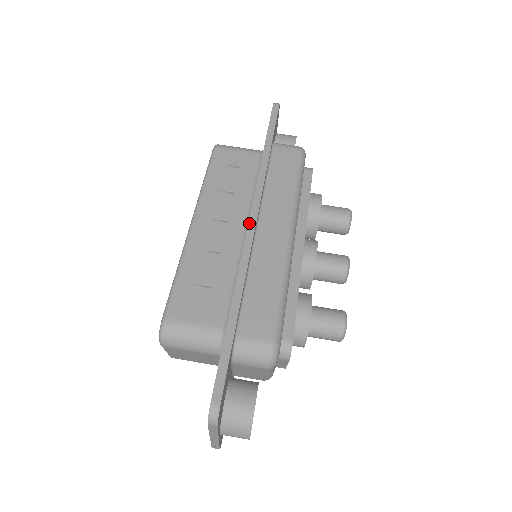
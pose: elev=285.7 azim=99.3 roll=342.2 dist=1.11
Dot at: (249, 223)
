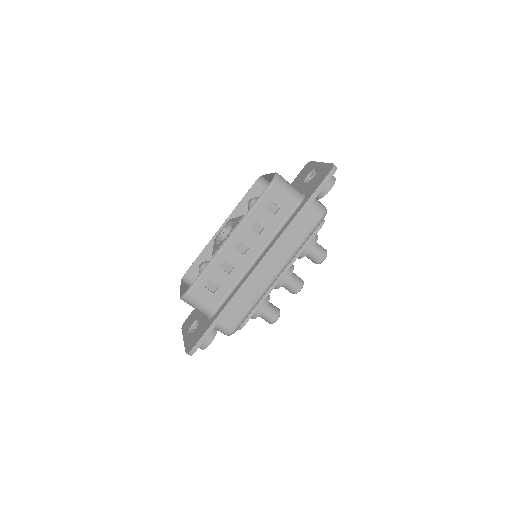
Dot at: (259, 264)
